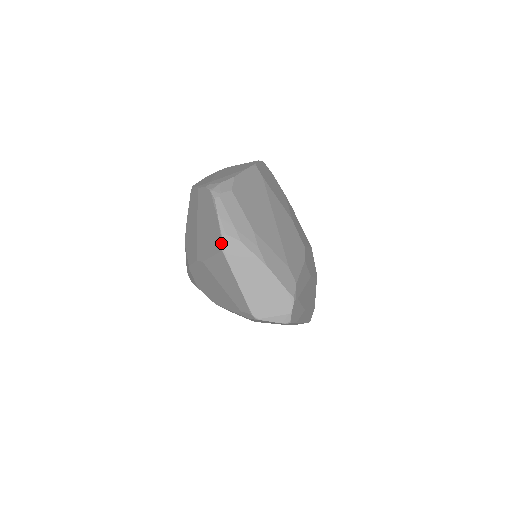
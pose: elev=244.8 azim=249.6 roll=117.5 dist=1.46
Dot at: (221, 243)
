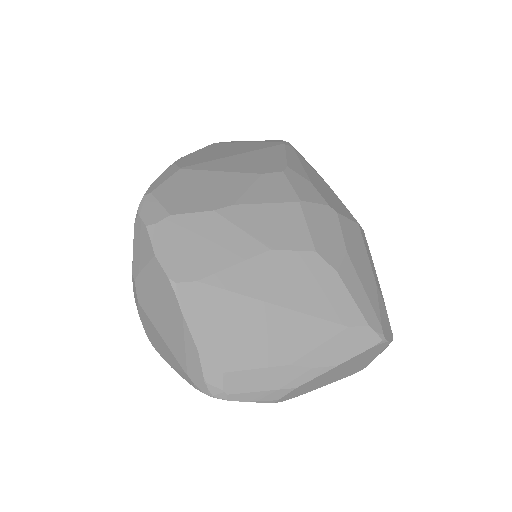
Dot at: (281, 401)
